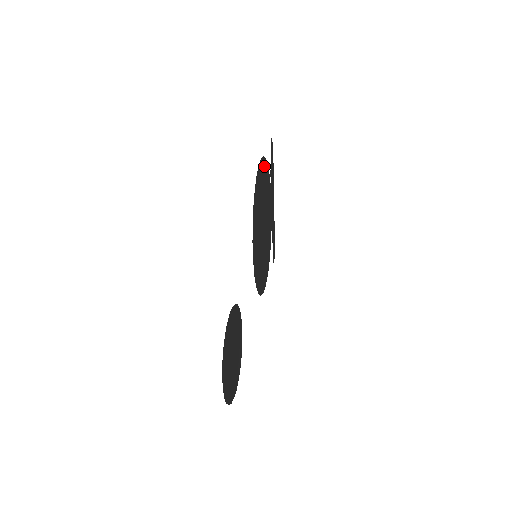
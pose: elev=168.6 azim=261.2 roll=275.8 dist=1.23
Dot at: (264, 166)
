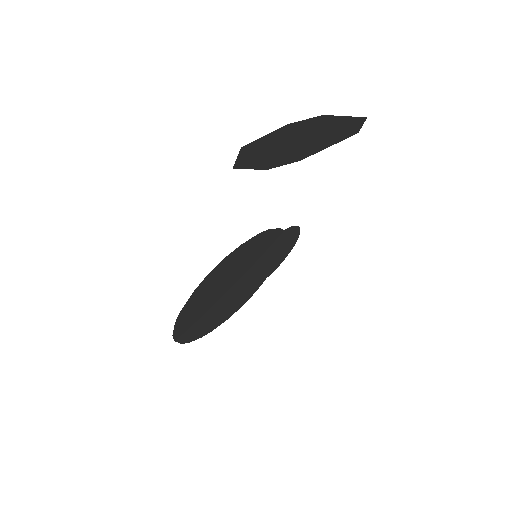
Dot at: (193, 299)
